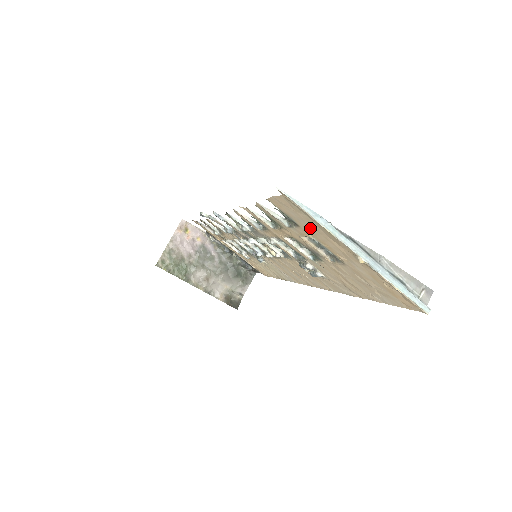
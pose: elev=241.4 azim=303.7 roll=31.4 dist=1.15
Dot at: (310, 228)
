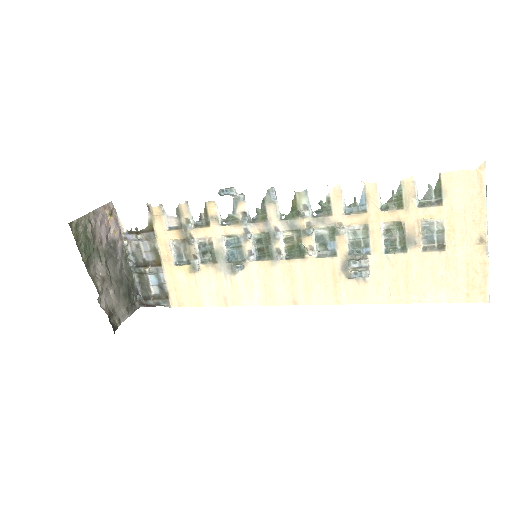
Dot at: (458, 207)
